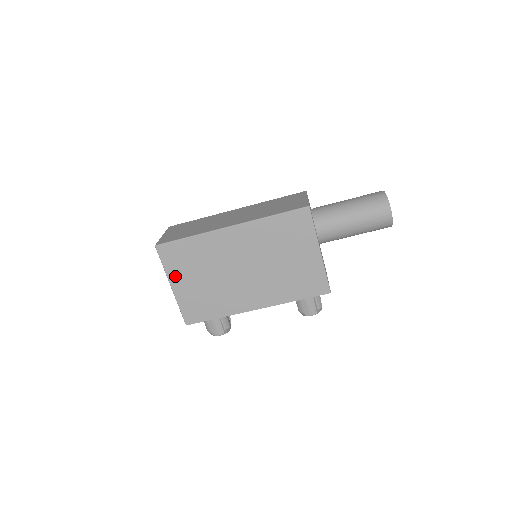
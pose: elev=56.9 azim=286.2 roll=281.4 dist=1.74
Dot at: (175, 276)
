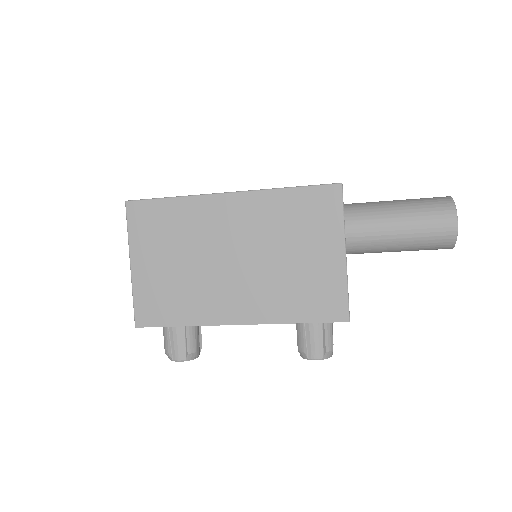
Dot at: (139, 250)
